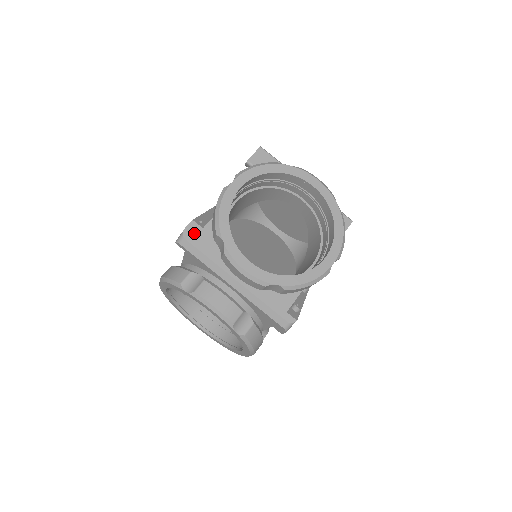
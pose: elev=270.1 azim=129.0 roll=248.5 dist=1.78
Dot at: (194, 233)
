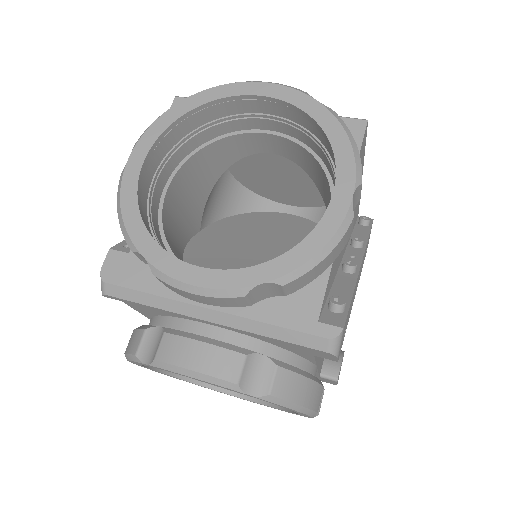
Dot at: (117, 267)
